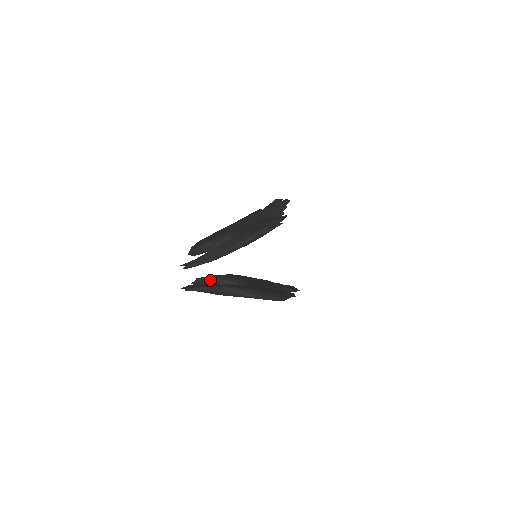
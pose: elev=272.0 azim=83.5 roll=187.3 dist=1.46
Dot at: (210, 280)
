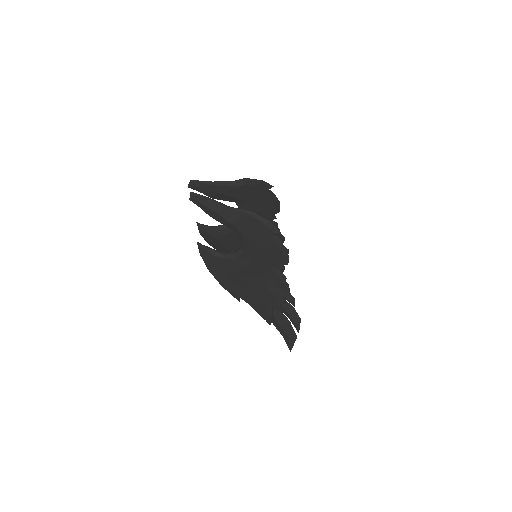
Dot at: (213, 249)
